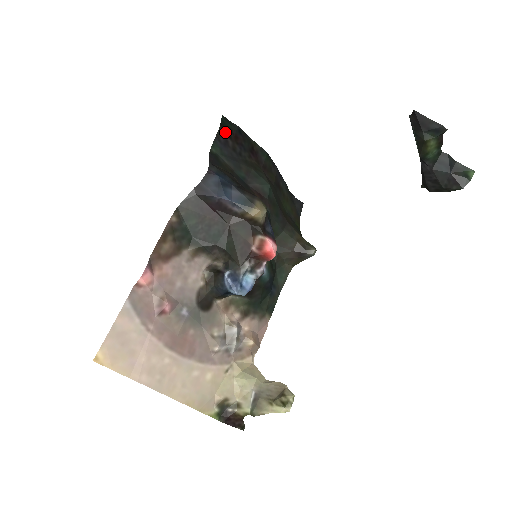
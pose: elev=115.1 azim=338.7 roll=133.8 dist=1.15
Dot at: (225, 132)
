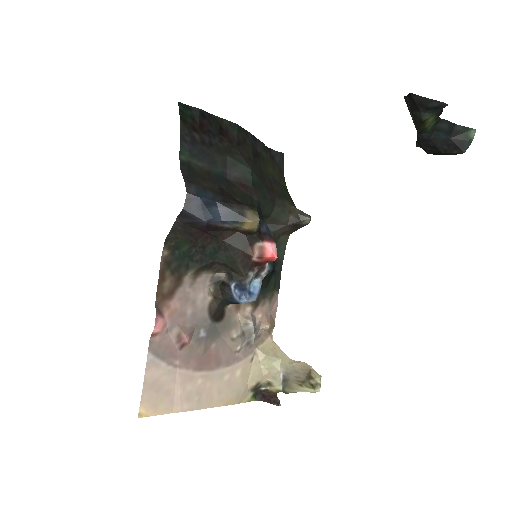
Dot at: (188, 126)
